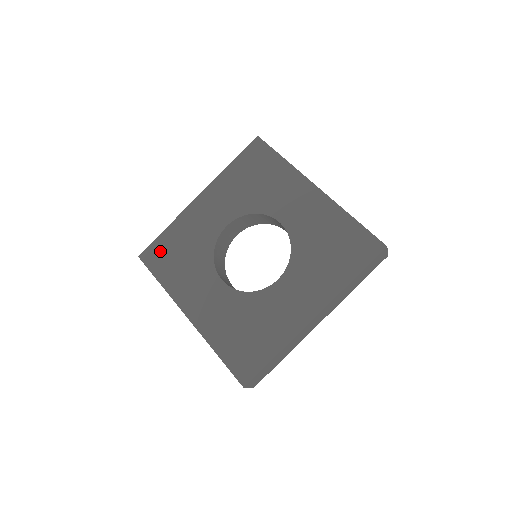
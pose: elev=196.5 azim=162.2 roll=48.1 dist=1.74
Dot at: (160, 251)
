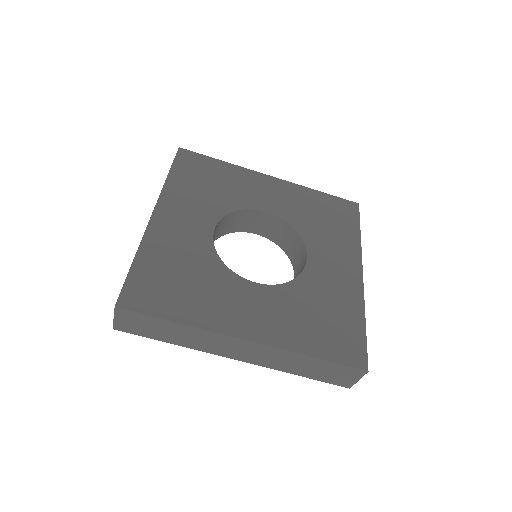
Dot at: (147, 286)
